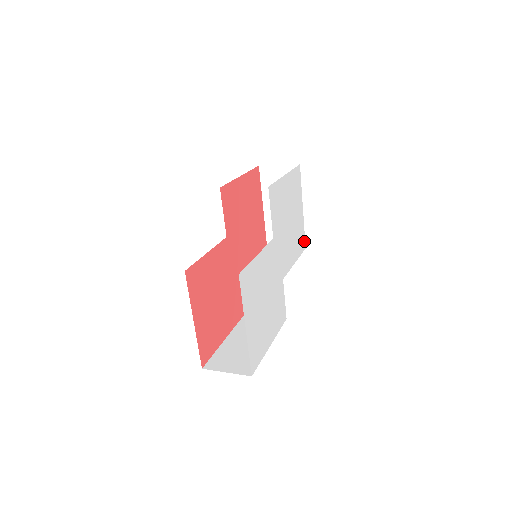
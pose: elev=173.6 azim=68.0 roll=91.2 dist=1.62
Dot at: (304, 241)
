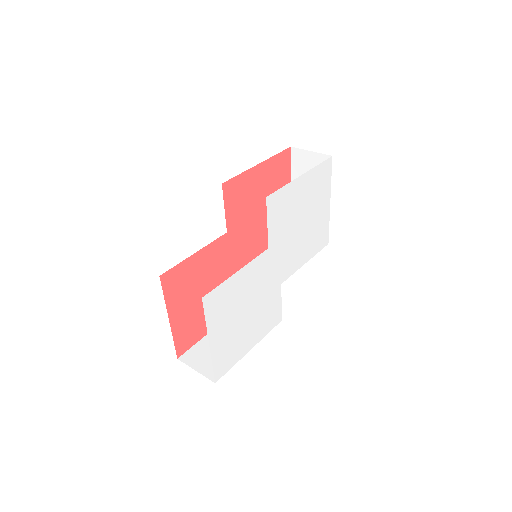
Dot at: (327, 237)
